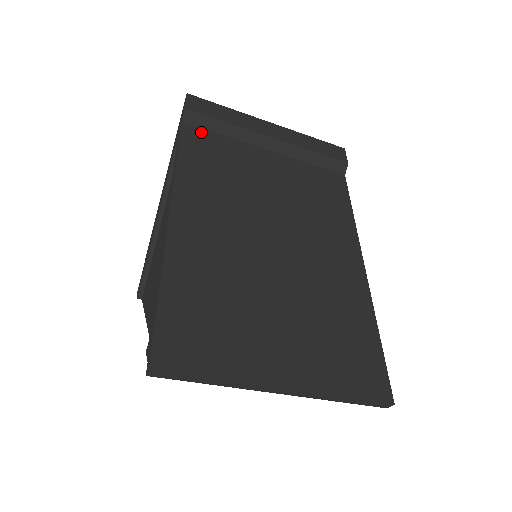
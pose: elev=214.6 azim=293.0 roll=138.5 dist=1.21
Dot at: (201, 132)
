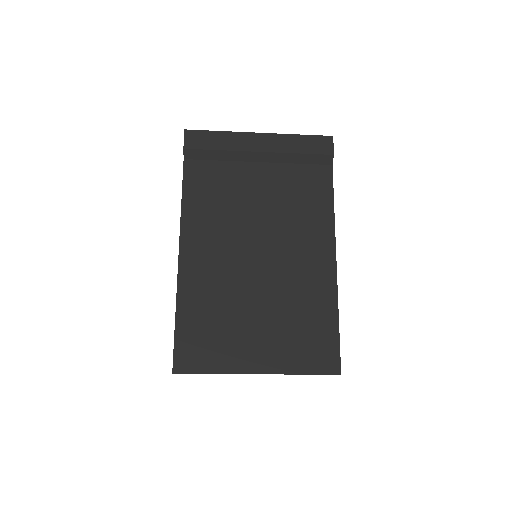
Dot at: (200, 164)
